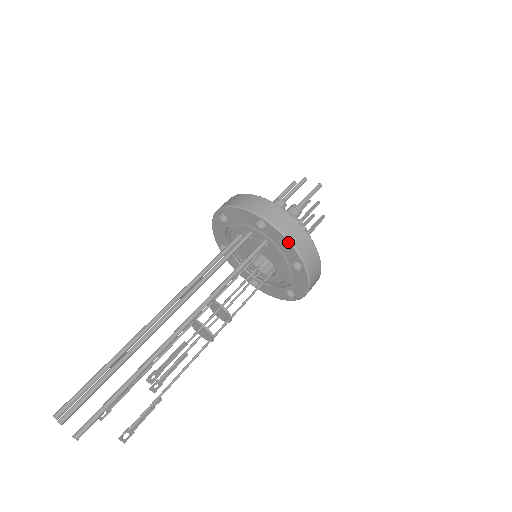
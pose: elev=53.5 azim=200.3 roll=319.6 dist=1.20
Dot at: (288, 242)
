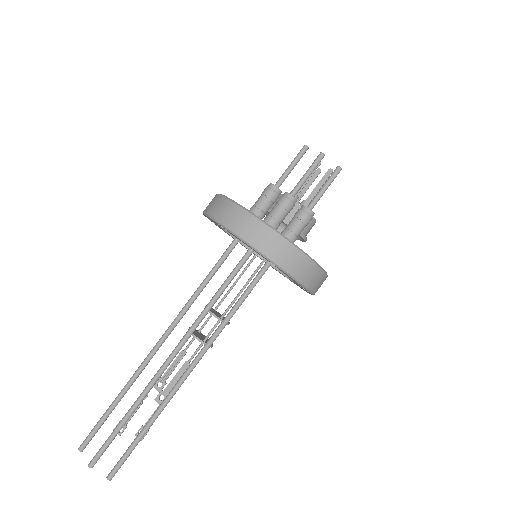
Dot at: occluded
